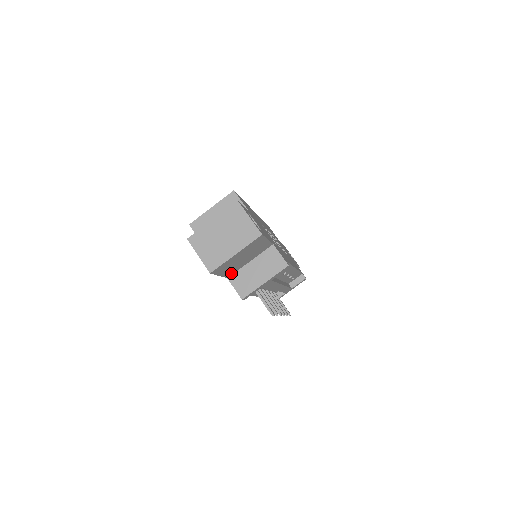
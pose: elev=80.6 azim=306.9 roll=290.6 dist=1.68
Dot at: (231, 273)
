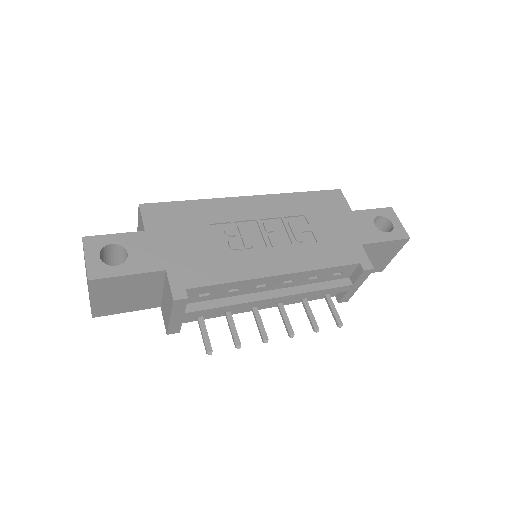
Dot at: (154, 303)
